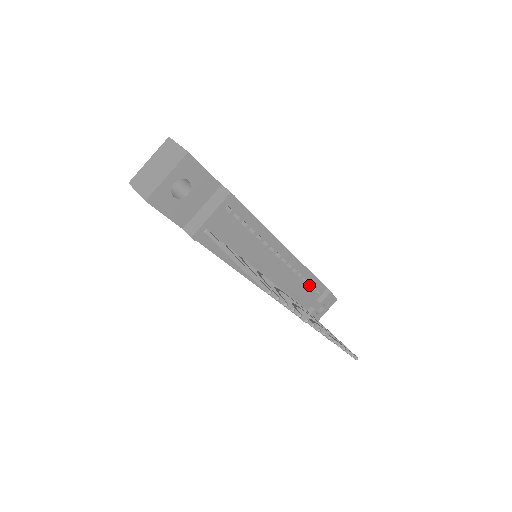
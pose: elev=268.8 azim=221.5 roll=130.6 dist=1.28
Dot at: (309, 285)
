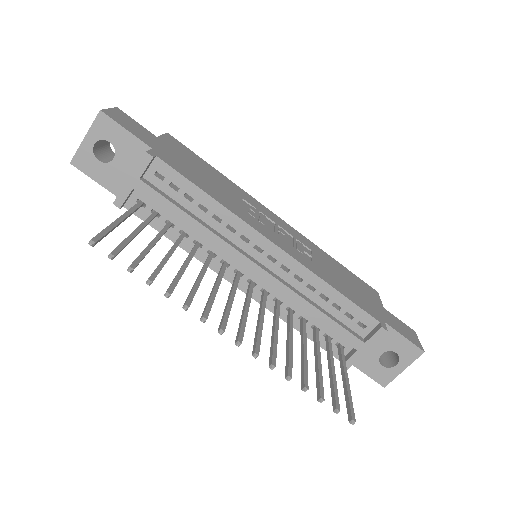
Dot at: (339, 309)
